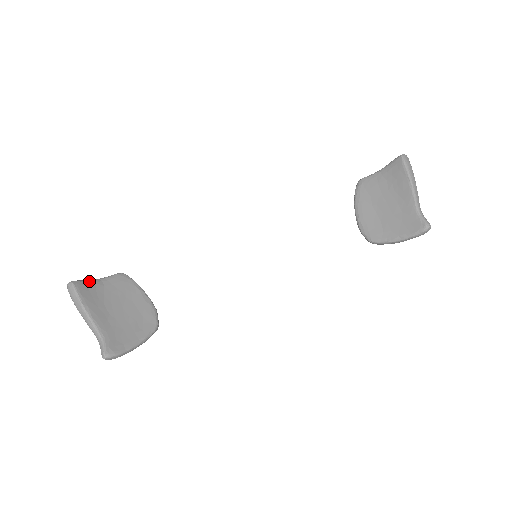
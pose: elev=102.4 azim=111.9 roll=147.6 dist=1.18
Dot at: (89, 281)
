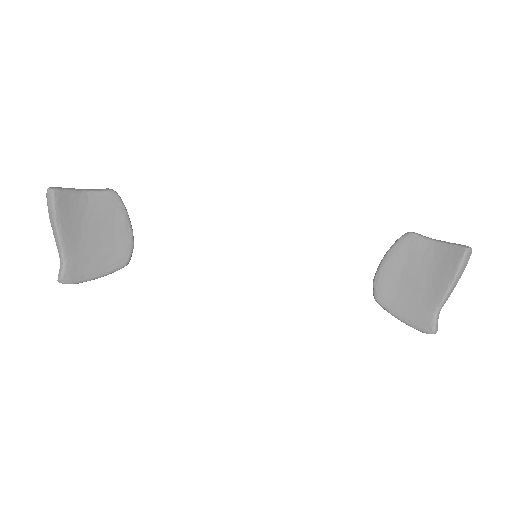
Dot at: (73, 192)
